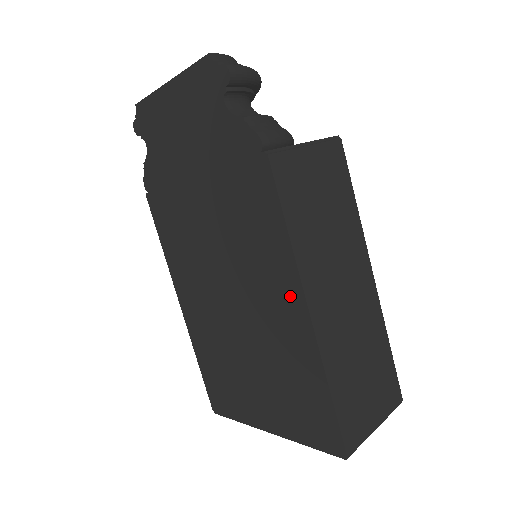
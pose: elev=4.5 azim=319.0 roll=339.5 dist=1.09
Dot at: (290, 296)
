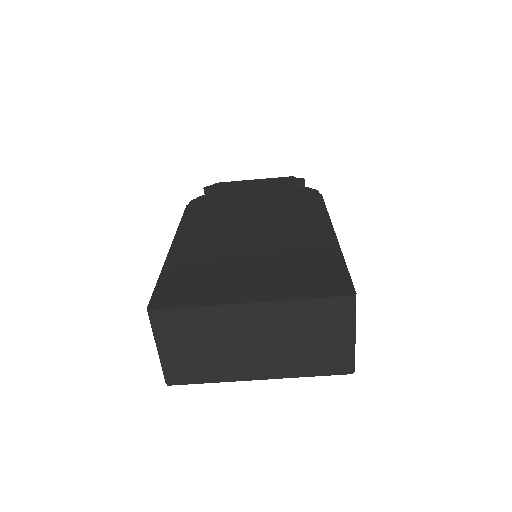
Dot at: (319, 228)
